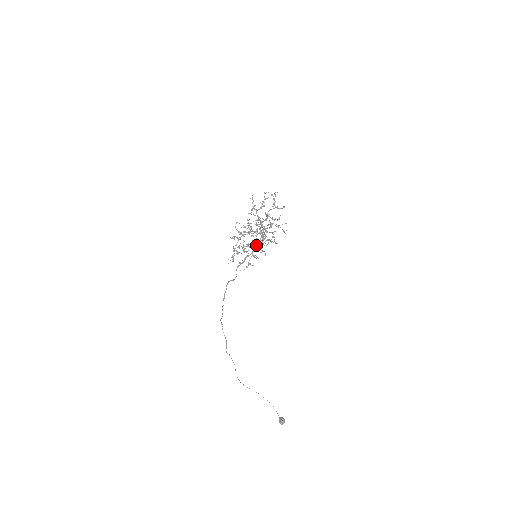
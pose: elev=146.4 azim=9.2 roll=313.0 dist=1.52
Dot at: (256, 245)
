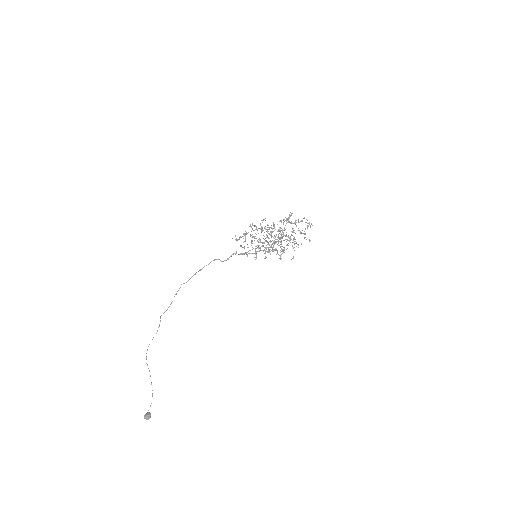
Dot at: occluded
